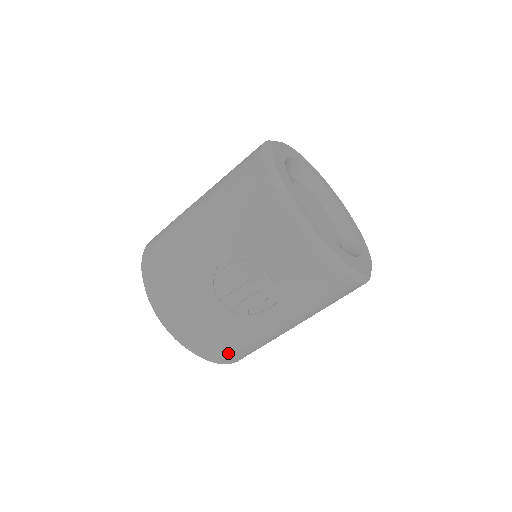
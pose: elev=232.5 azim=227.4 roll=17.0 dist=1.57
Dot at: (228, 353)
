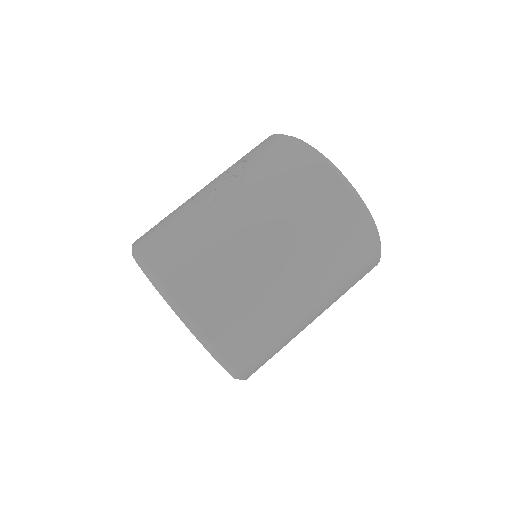
Dot at: (180, 264)
